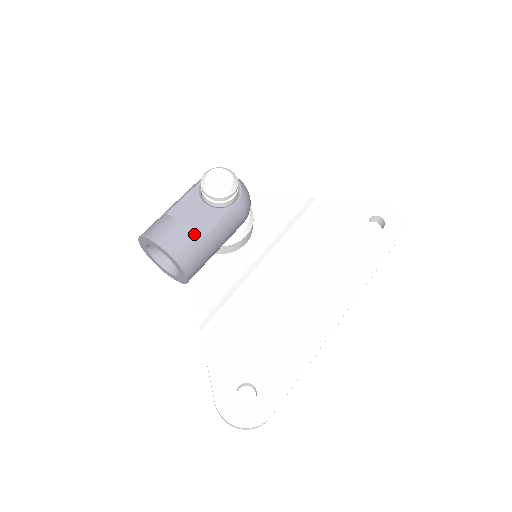
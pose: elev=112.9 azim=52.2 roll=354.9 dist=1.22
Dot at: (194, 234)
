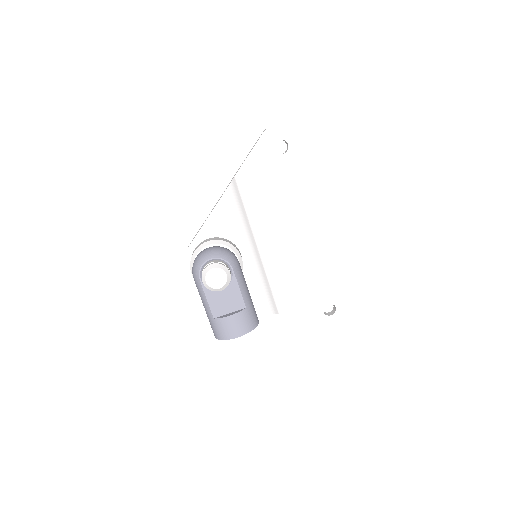
Dot at: (242, 311)
